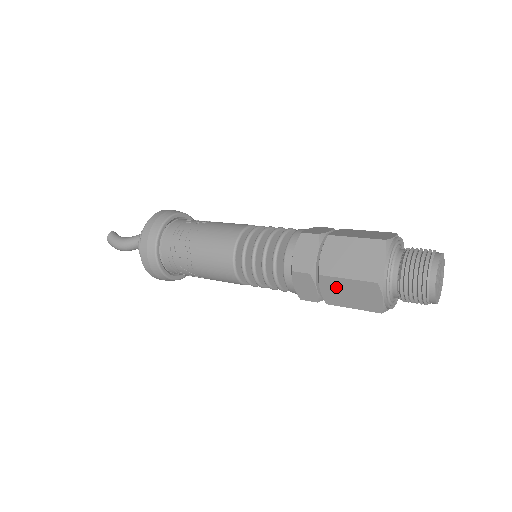
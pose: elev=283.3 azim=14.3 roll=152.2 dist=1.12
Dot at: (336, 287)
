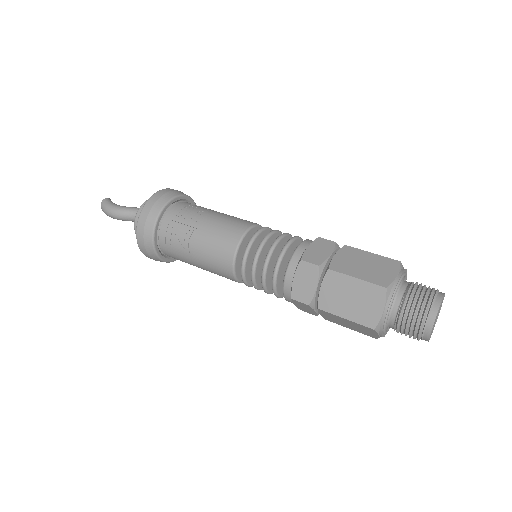
Dot at: (340, 287)
